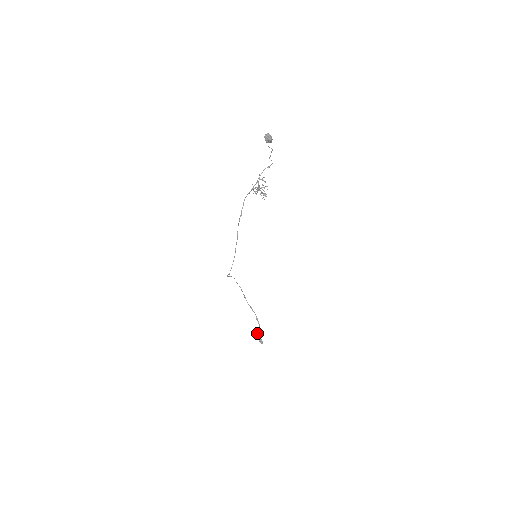
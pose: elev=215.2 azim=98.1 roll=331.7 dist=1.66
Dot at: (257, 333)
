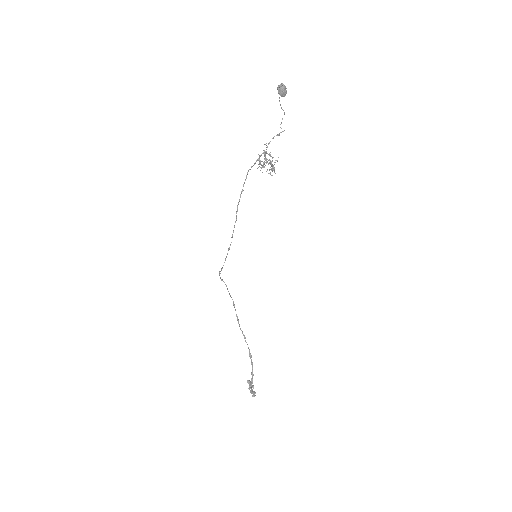
Dot at: occluded
